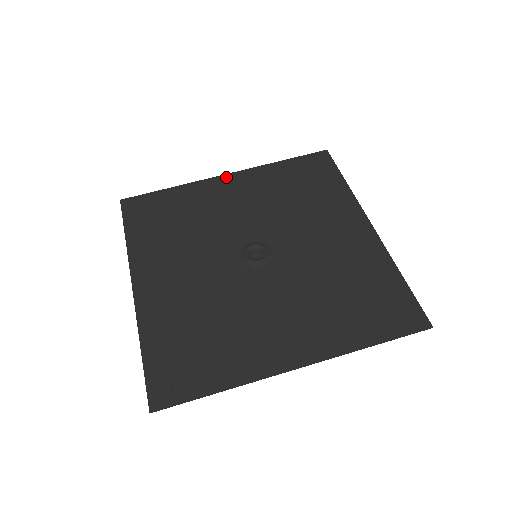
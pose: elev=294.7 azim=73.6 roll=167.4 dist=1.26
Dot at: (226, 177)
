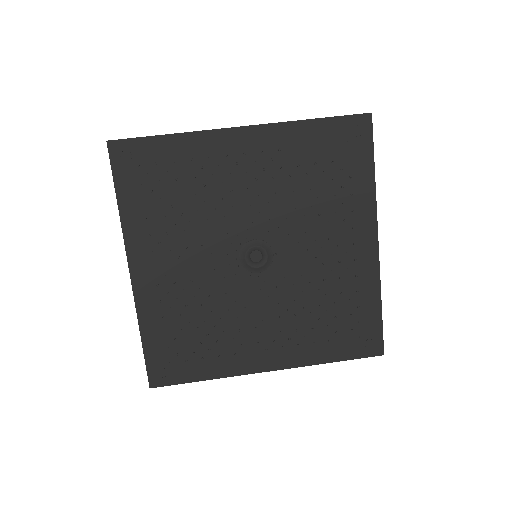
Dot at: (240, 132)
